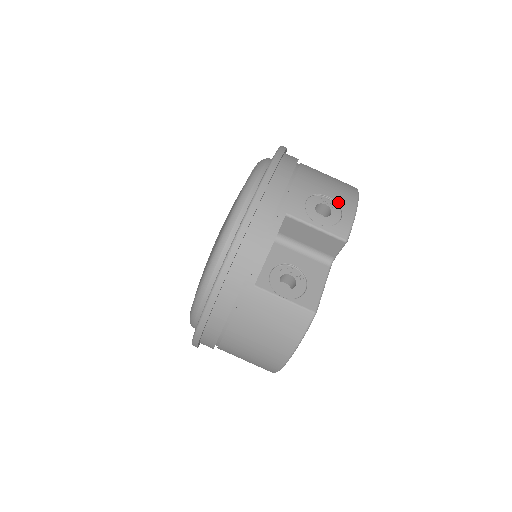
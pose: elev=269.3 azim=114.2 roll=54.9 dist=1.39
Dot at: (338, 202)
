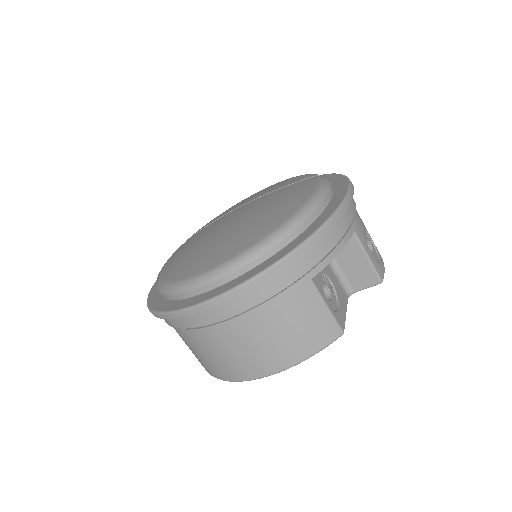
Dot at: occluded
